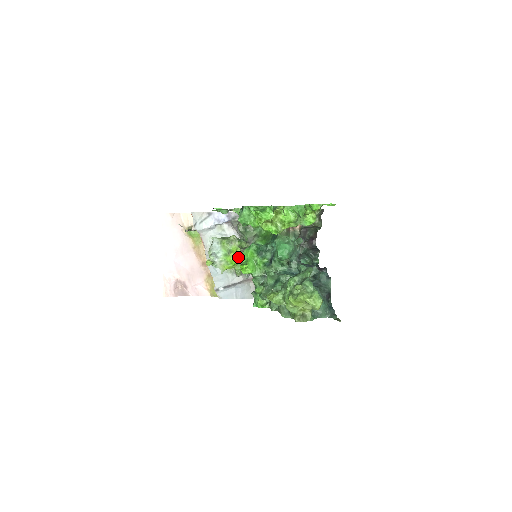
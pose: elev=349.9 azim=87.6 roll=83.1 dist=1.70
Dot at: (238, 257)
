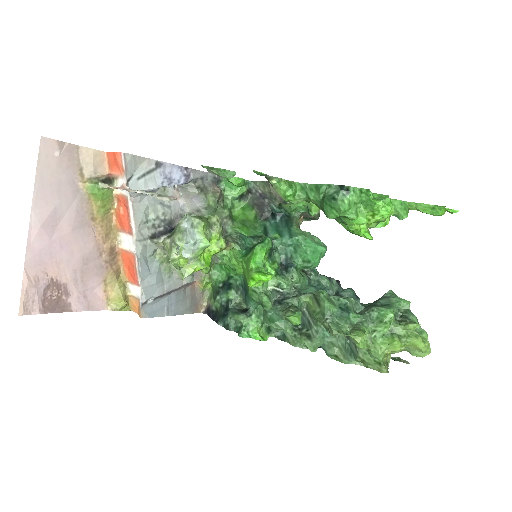
Dot at: (215, 253)
